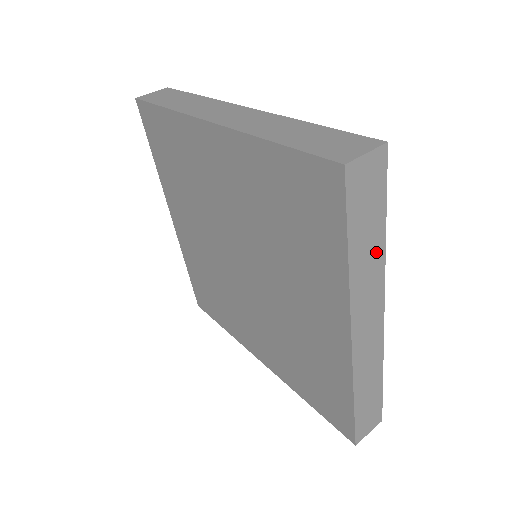
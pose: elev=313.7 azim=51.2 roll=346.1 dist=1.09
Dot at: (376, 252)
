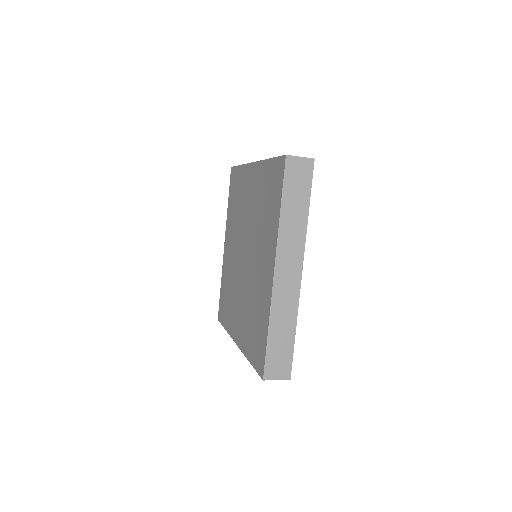
Dot at: (300, 220)
